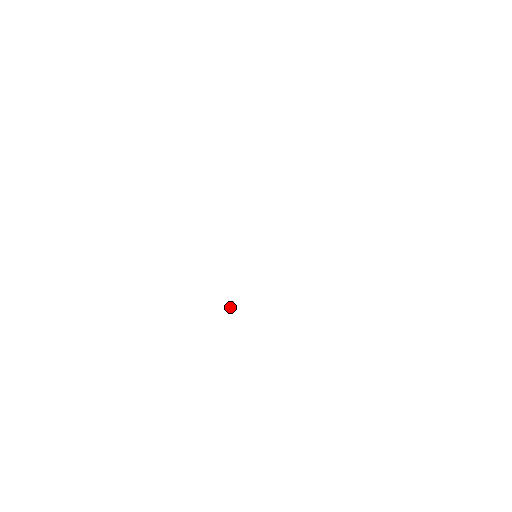
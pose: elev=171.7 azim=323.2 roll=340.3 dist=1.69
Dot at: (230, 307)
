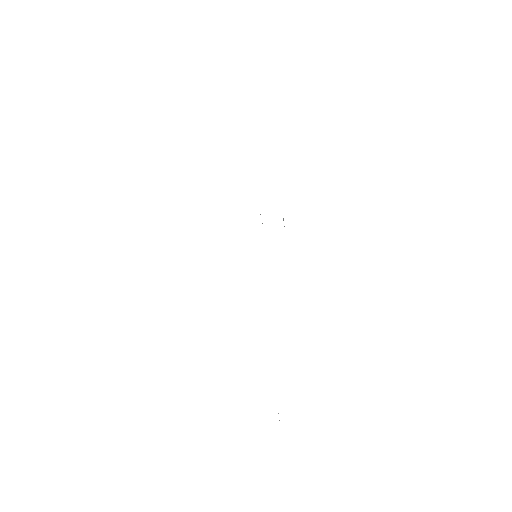
Dot at: occluded
